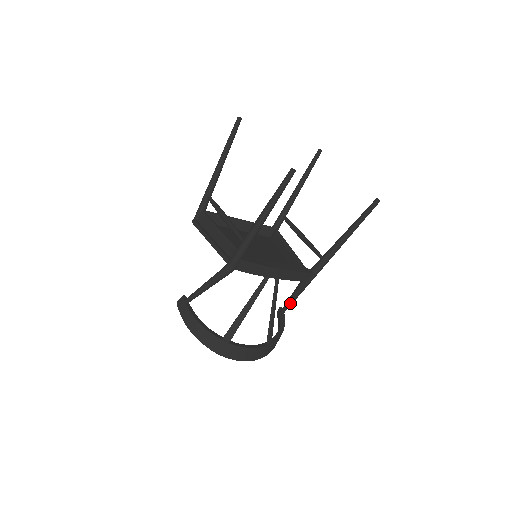
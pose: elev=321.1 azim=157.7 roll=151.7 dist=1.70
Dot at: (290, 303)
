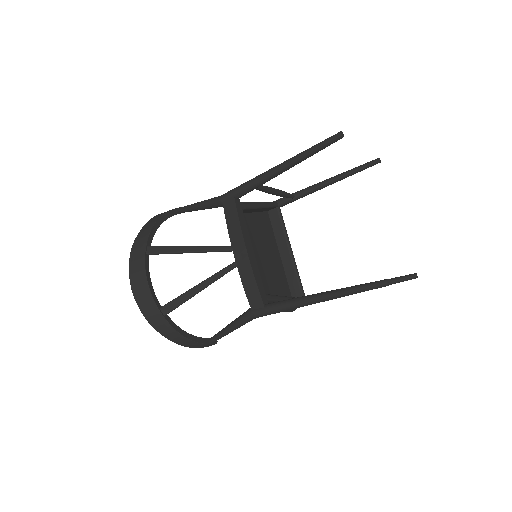
Dot at: (223, 330)
